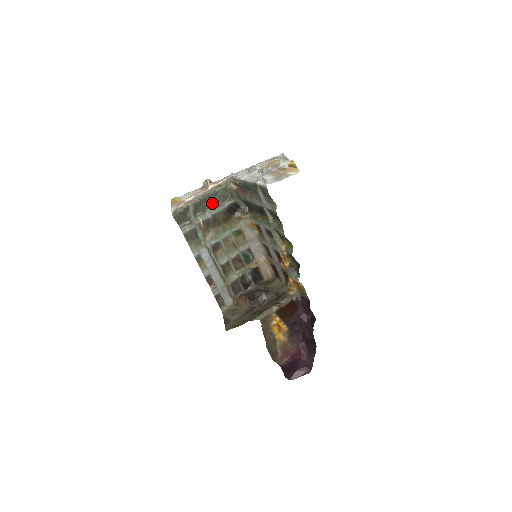
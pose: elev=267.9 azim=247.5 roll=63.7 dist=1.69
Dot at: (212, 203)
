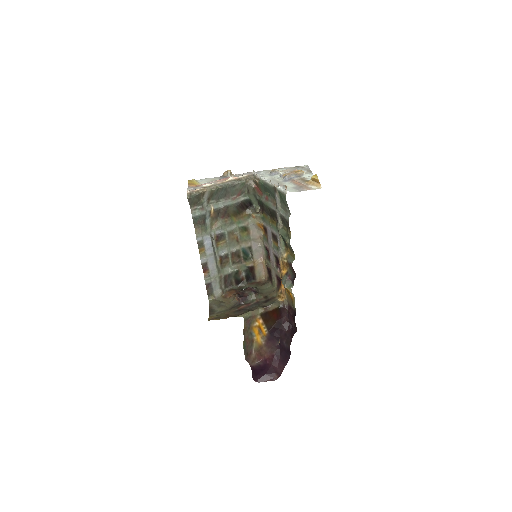
Dot at: (227, 194)
